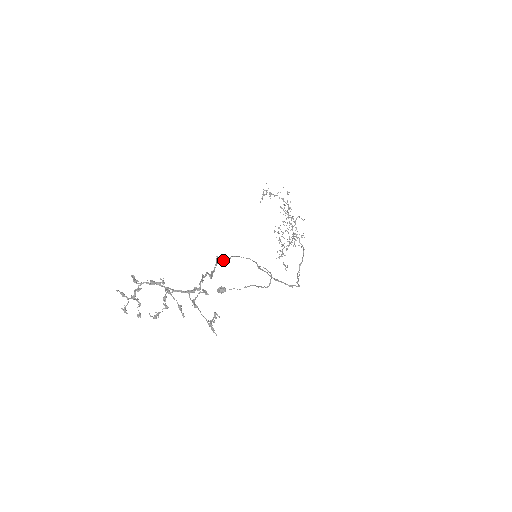
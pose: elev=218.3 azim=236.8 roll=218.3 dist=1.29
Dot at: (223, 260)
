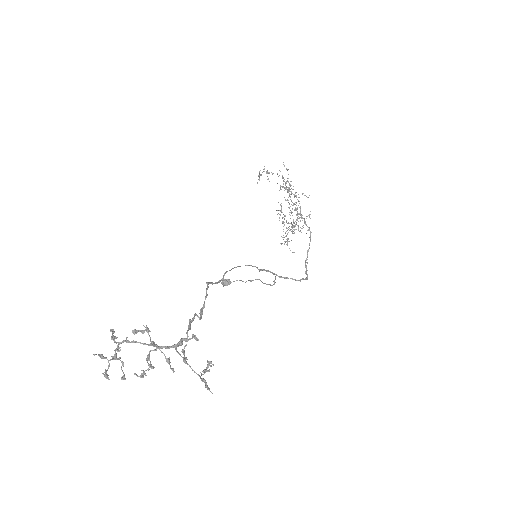
Dot at: (215, 282)
